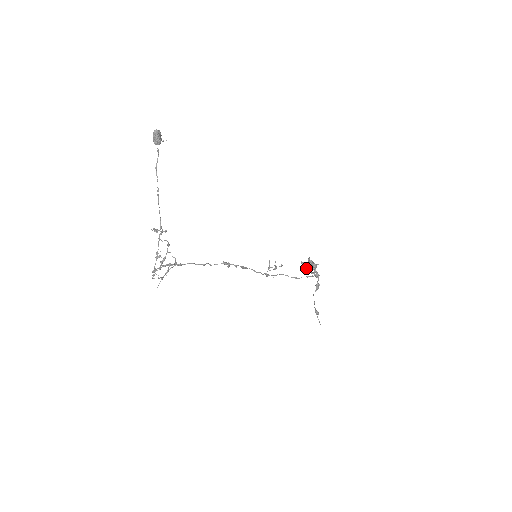
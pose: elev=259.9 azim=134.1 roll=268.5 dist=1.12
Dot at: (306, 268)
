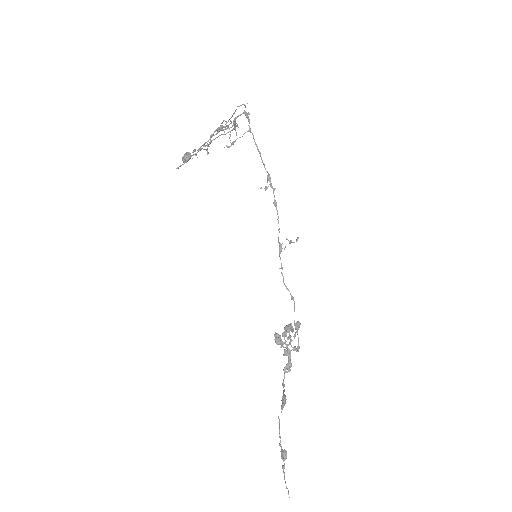
Dot at: (281, 343)
